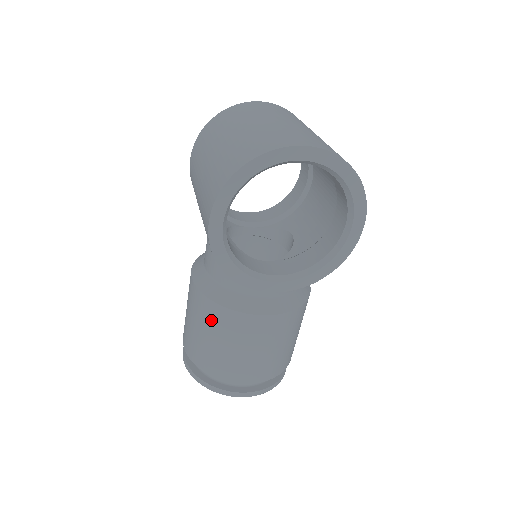
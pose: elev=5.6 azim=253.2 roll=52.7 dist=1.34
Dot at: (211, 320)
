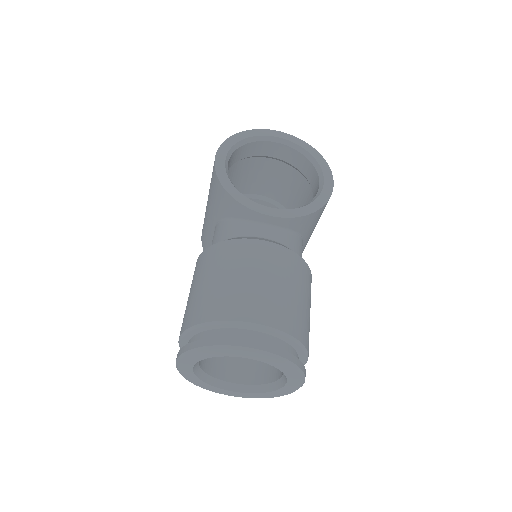
Dot at: (213, 261)
